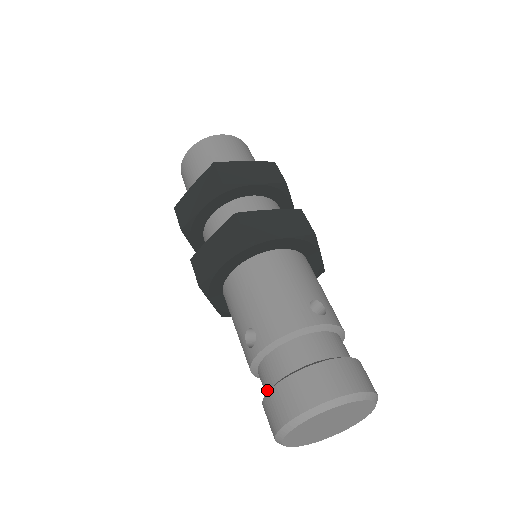
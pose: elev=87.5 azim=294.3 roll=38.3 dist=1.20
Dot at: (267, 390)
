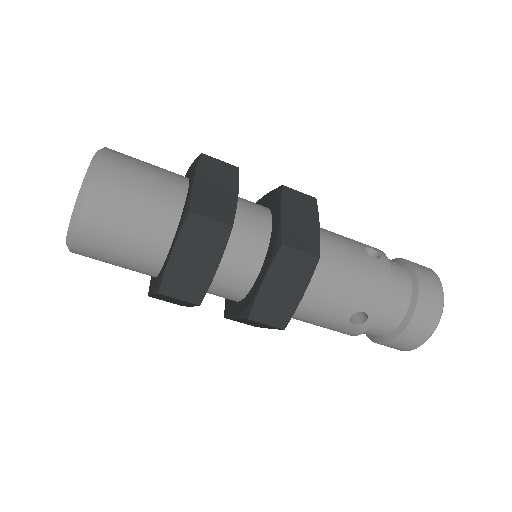
Dot at: (388, 334)
